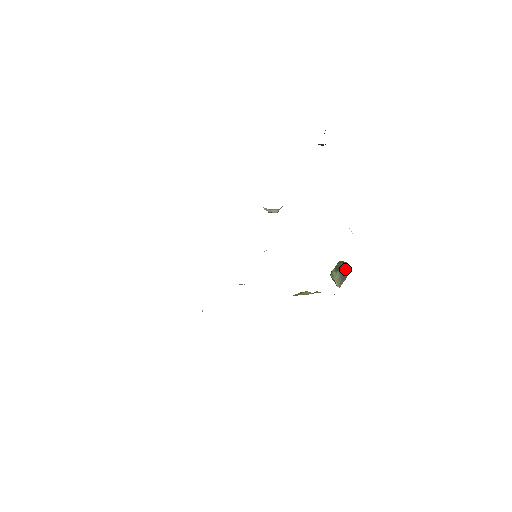
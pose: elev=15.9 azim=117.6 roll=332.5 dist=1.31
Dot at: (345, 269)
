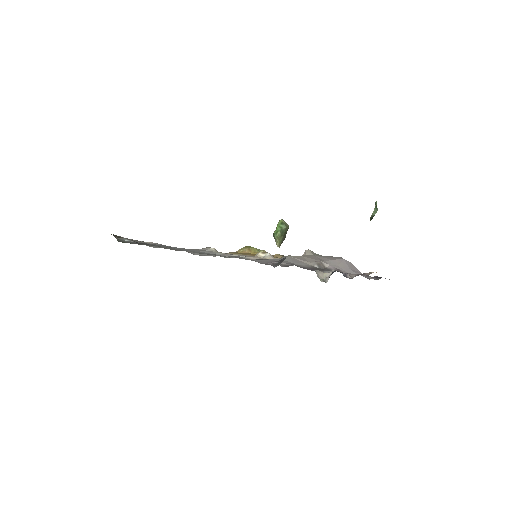
Dot at: occluded
